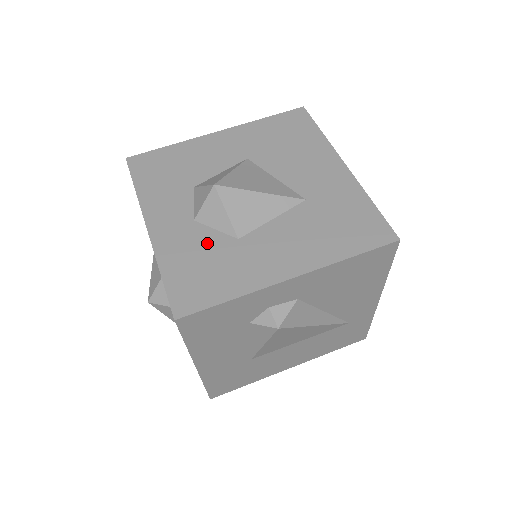
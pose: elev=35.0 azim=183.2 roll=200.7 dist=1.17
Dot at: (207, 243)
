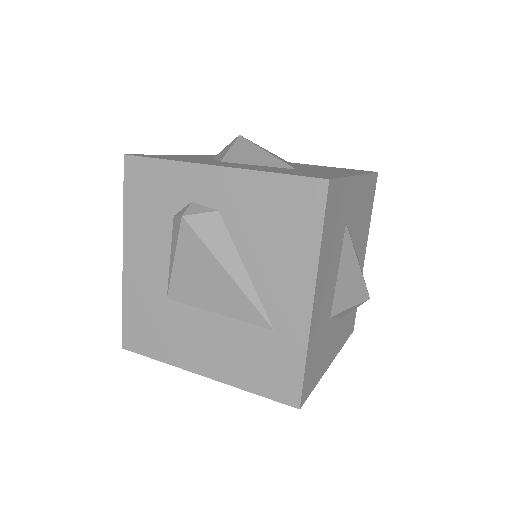
Dot at: (201, 159)
